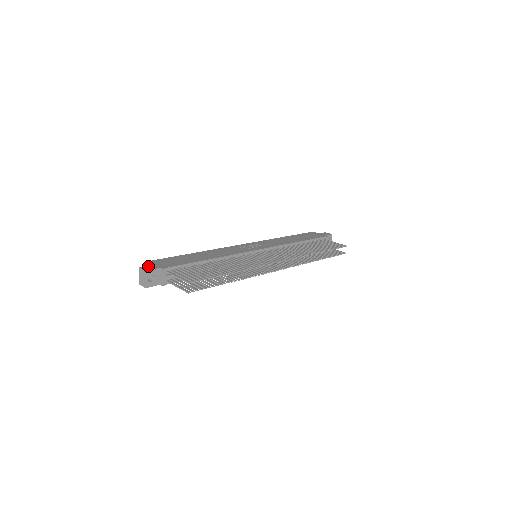
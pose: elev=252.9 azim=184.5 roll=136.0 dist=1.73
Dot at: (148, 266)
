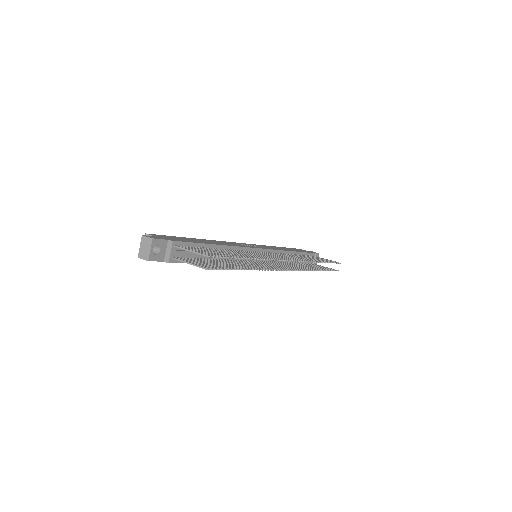
Dot at: (152, 236)
